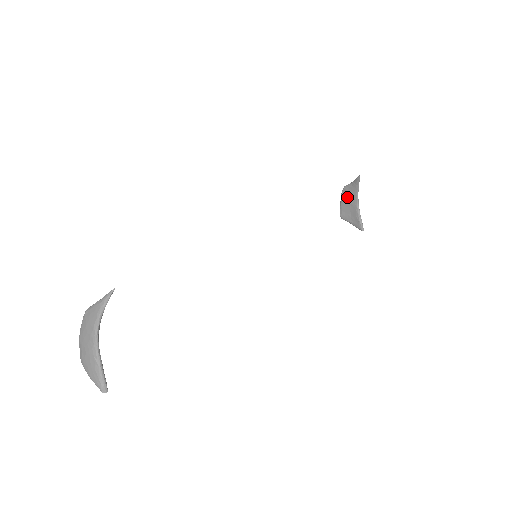
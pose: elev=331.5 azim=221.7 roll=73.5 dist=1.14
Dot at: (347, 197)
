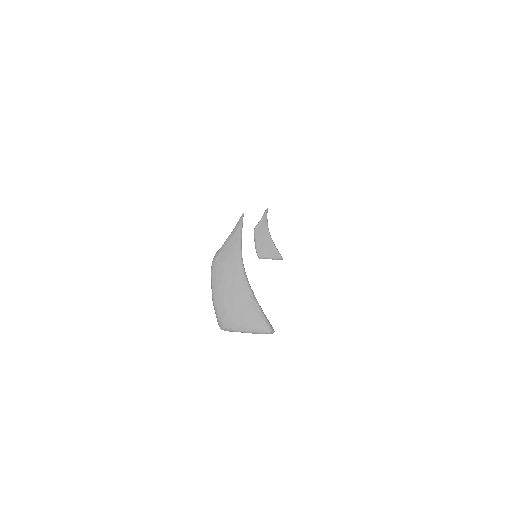
Dot at: (260, 235)
